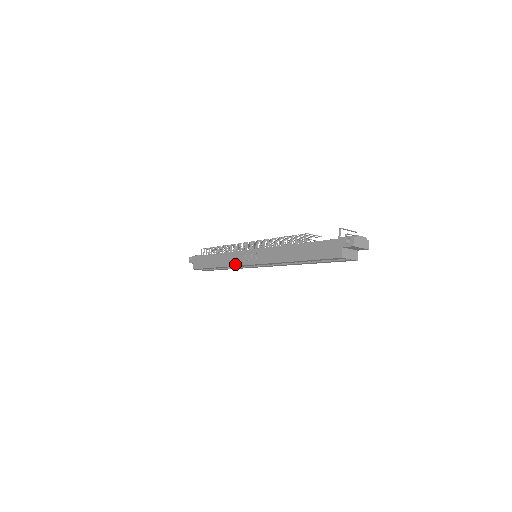
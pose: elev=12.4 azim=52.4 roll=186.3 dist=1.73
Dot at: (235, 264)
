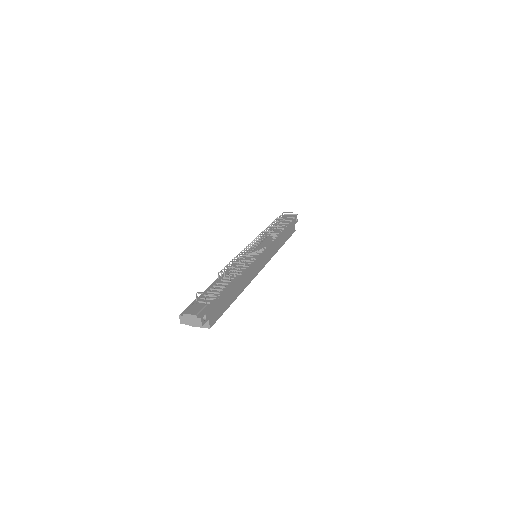
Dot at: occluded
